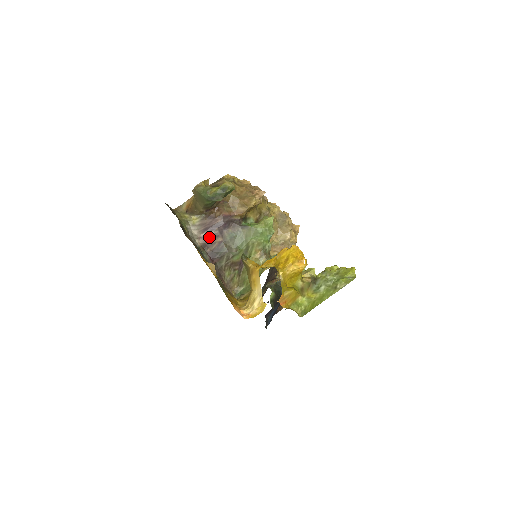
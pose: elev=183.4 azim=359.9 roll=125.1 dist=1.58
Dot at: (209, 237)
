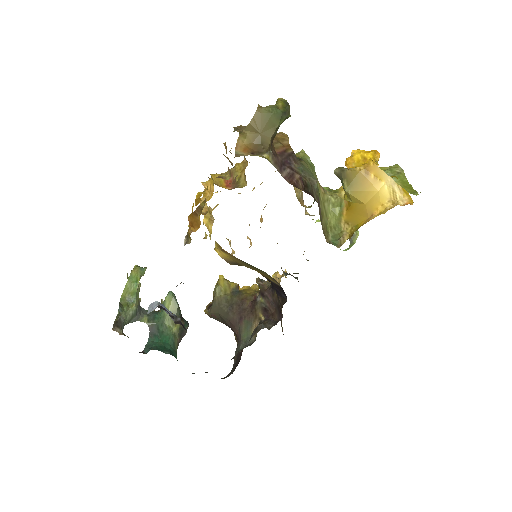
Dot at: (288, 177)
